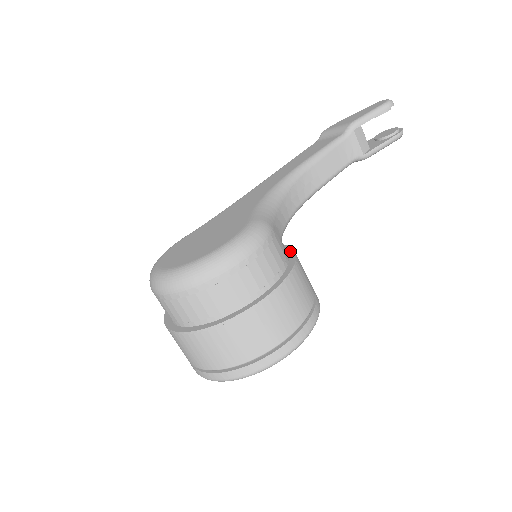
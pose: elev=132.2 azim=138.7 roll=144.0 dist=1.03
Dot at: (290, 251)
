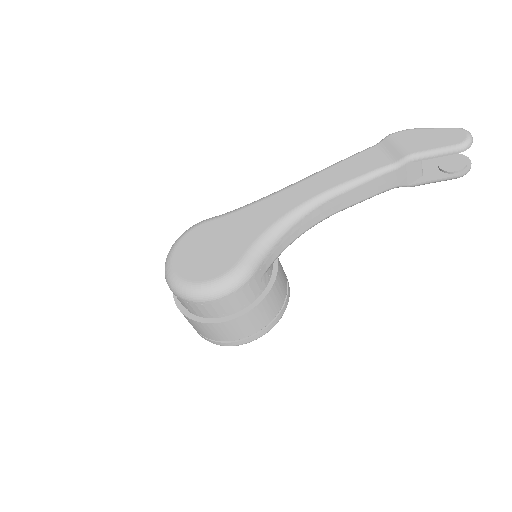
Dot at: (273, 277)
